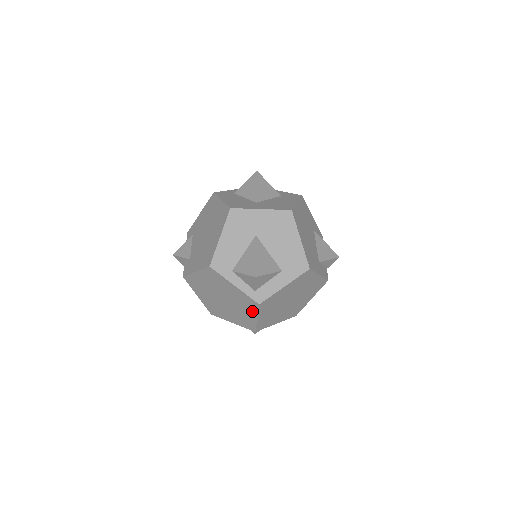
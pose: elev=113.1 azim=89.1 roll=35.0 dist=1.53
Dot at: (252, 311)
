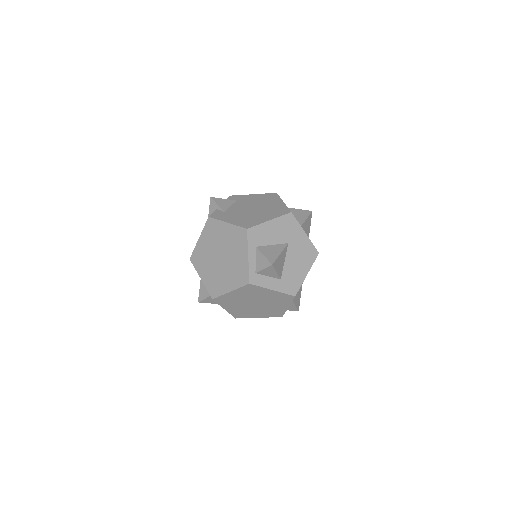
Dot at: (235, 283)
